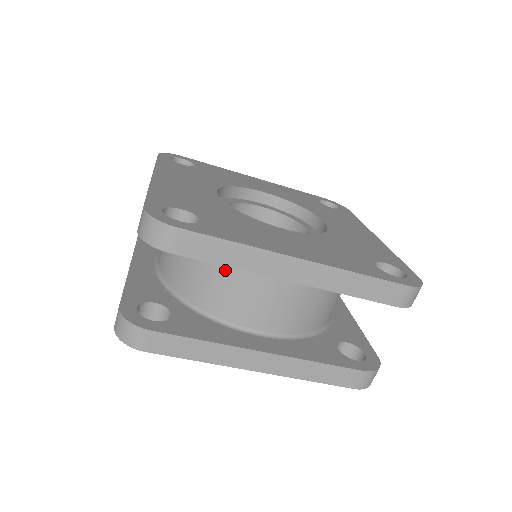
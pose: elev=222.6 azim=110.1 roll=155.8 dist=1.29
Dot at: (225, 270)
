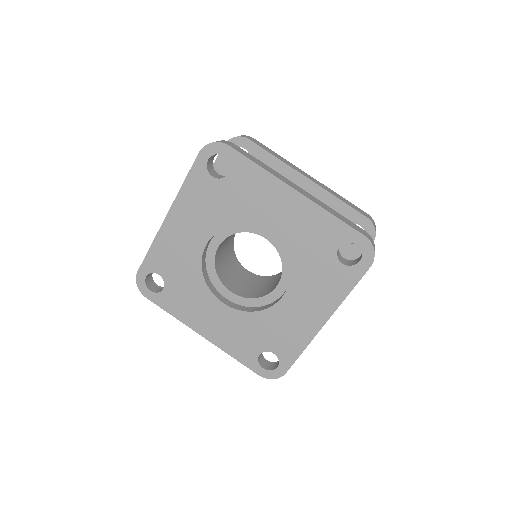
Dot at: occluded
